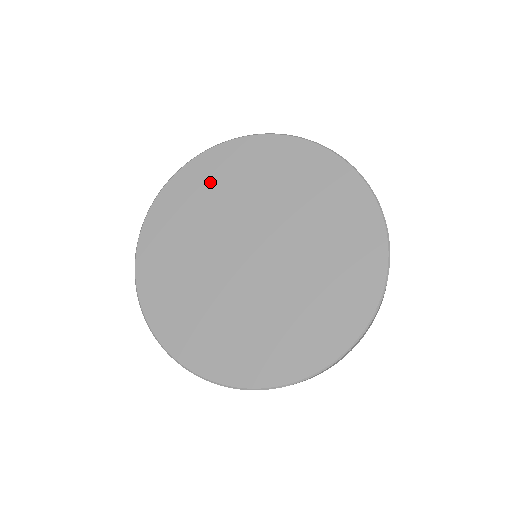
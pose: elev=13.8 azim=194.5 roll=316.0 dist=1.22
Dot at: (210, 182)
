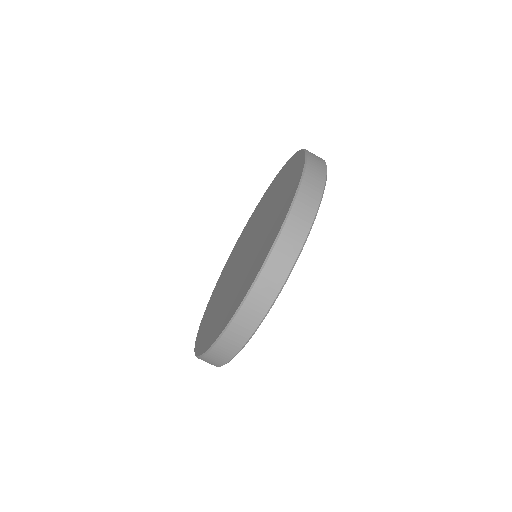
Dot at: (233, 255)
